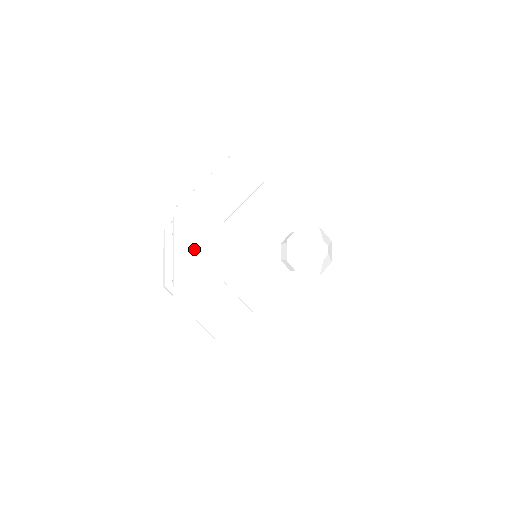
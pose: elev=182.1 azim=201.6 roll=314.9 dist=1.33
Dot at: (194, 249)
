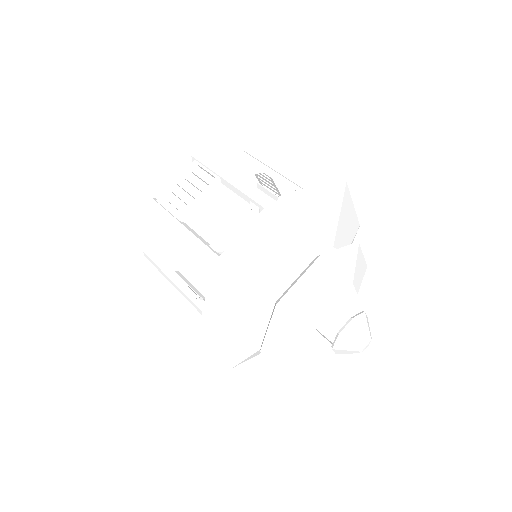
Dot at: (232, 350)
